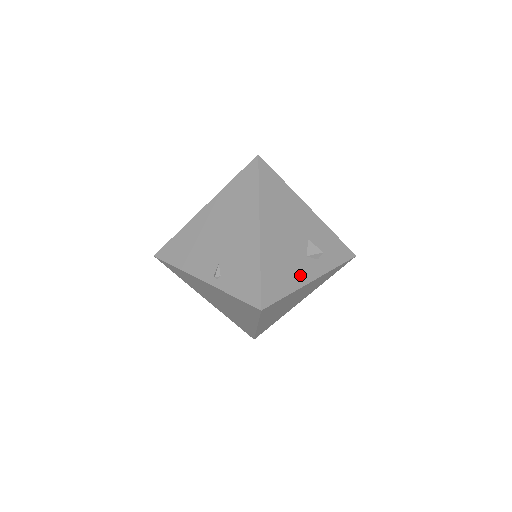
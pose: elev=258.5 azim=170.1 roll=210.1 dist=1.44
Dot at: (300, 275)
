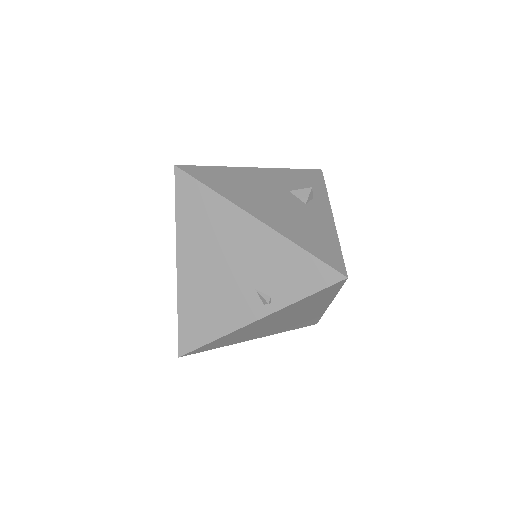
Dot at: (323, 222)
